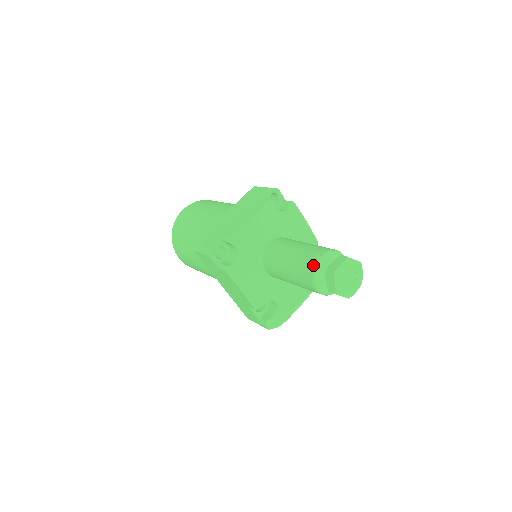
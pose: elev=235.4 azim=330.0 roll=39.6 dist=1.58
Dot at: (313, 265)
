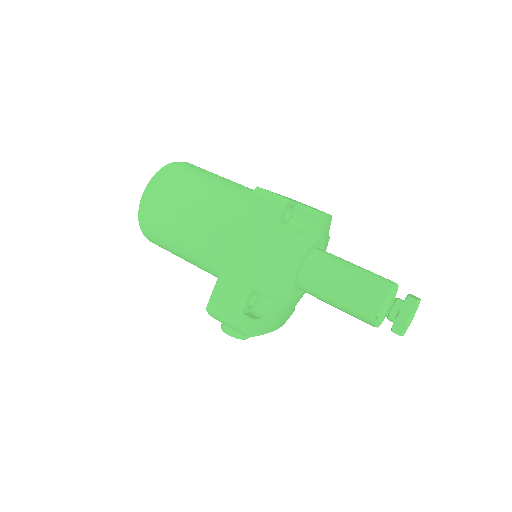
Dot at: (392, 285)
